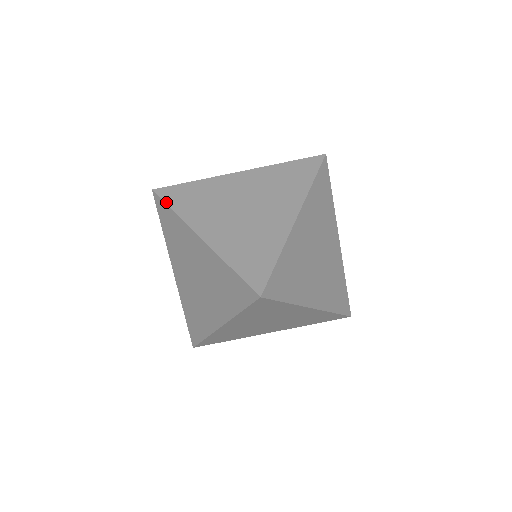
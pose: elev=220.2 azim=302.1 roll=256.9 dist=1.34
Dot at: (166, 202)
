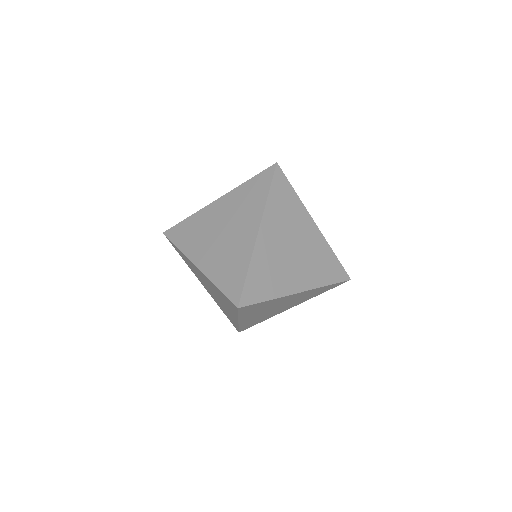
Dot at: (173, 242)
